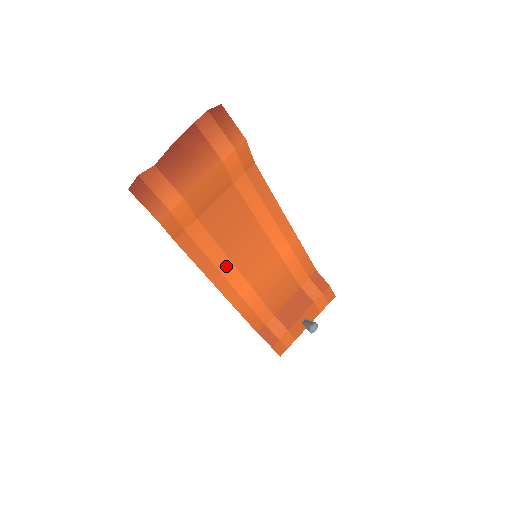
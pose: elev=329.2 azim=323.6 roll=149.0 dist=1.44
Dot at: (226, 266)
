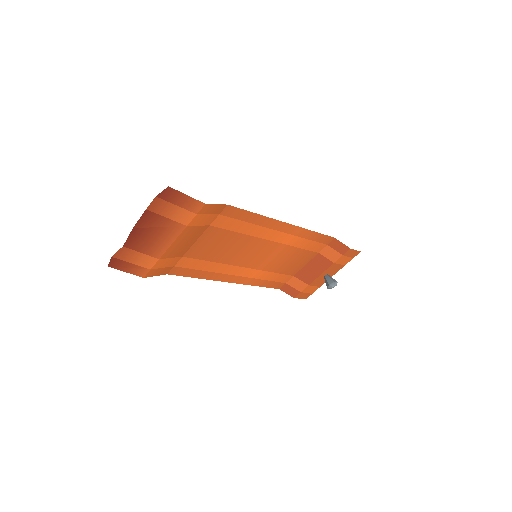
Dot at: (227, 269)
